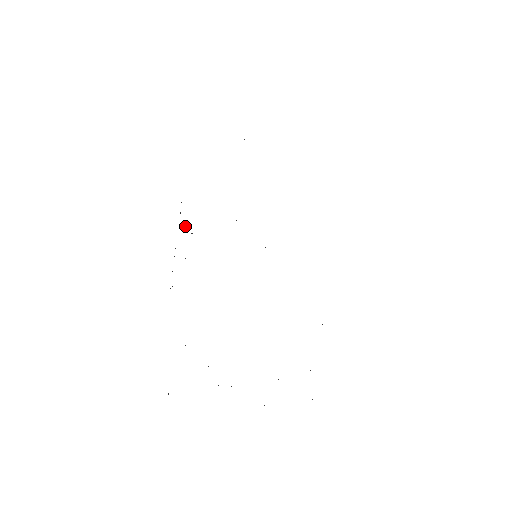
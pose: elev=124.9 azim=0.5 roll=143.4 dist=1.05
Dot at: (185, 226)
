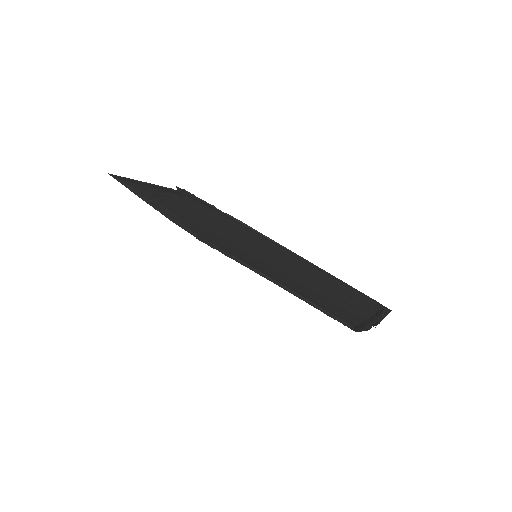
Dot at: (255, 232)
